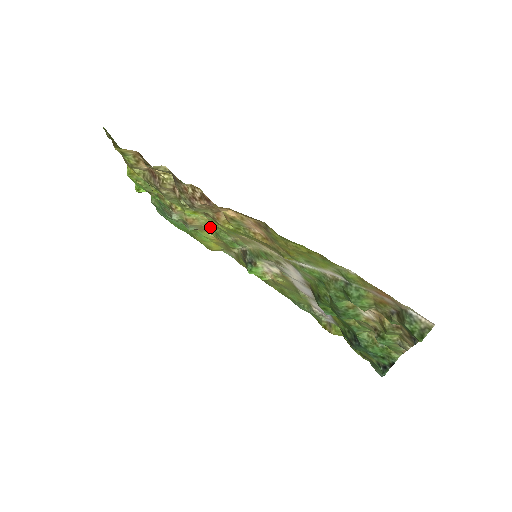
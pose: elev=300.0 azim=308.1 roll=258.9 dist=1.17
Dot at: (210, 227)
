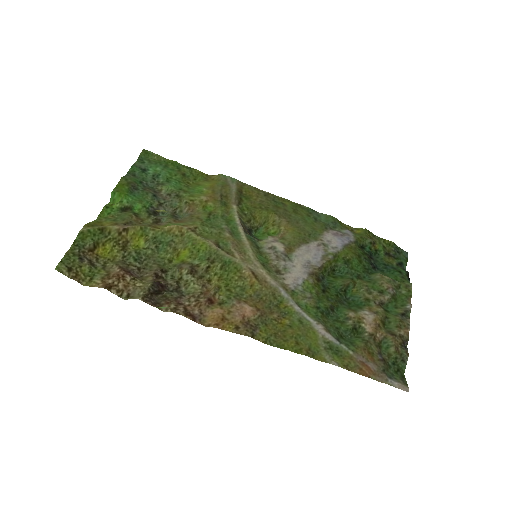
Dot at: (200, 220)
